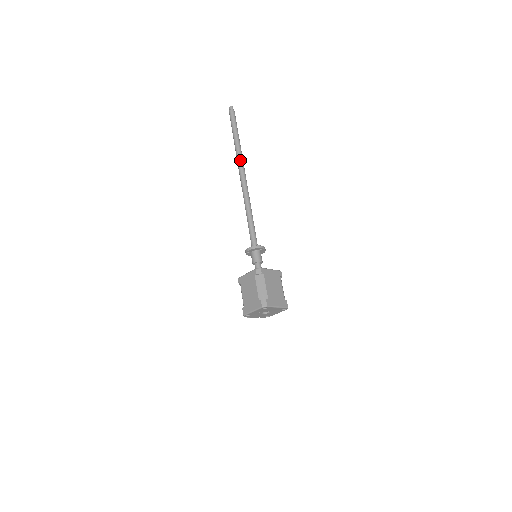
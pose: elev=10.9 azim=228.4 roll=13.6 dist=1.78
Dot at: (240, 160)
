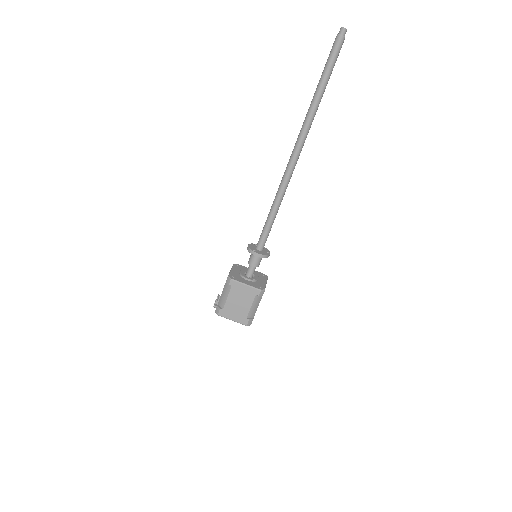
Dot at: (308, 132)
